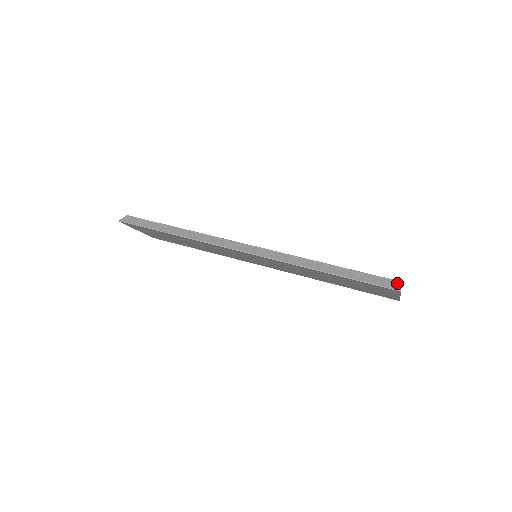
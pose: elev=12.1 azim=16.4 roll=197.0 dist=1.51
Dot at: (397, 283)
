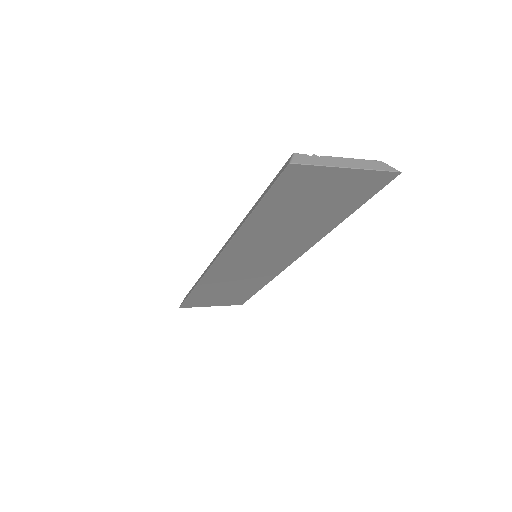
Dot at: (290, 158)
